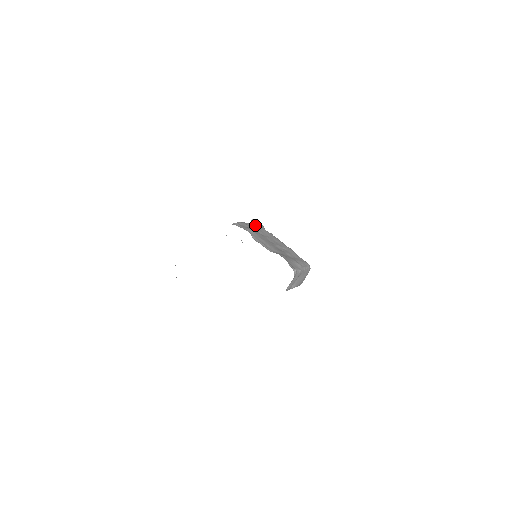
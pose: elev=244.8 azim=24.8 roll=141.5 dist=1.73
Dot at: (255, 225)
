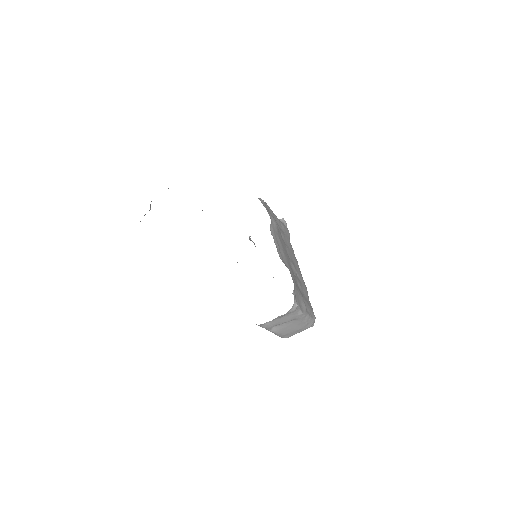
Dot at: (282, 225)
